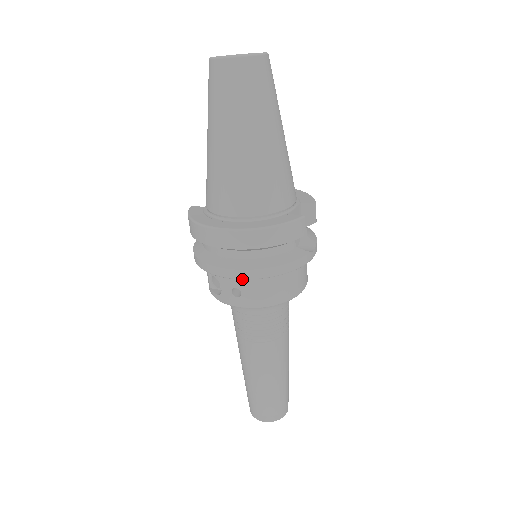
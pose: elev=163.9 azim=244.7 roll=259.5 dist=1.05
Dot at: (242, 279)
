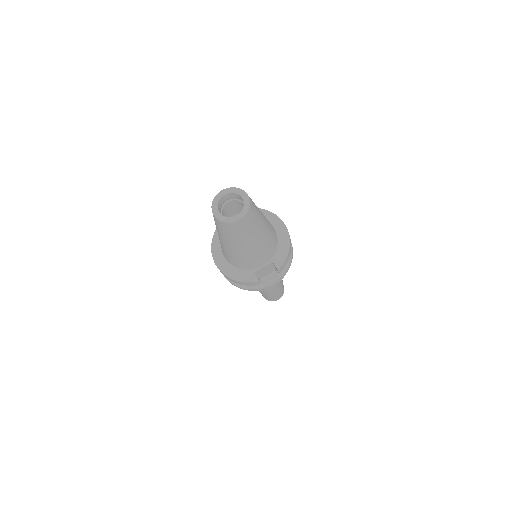
Dot at: occluded
